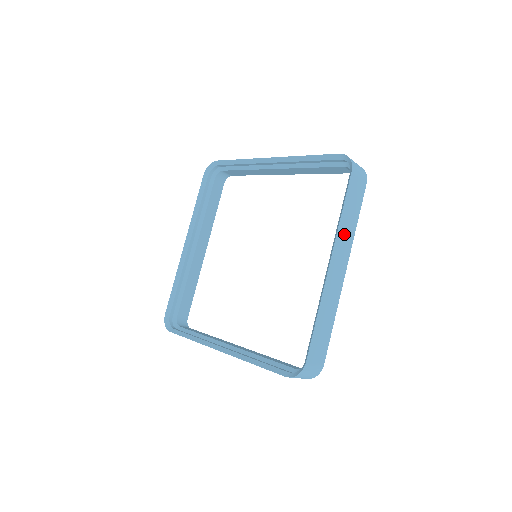
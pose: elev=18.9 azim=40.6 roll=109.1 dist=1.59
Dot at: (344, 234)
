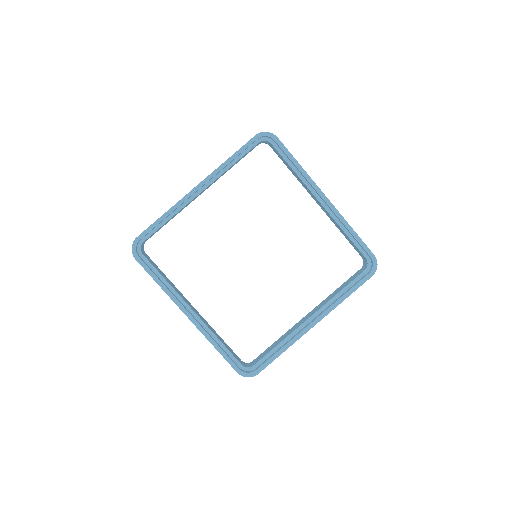
Dot at: occluded
